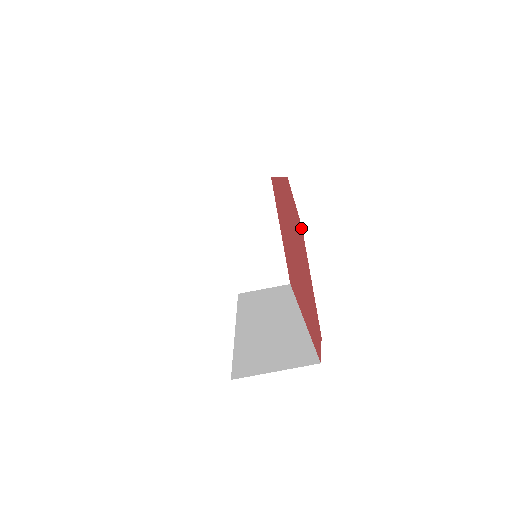
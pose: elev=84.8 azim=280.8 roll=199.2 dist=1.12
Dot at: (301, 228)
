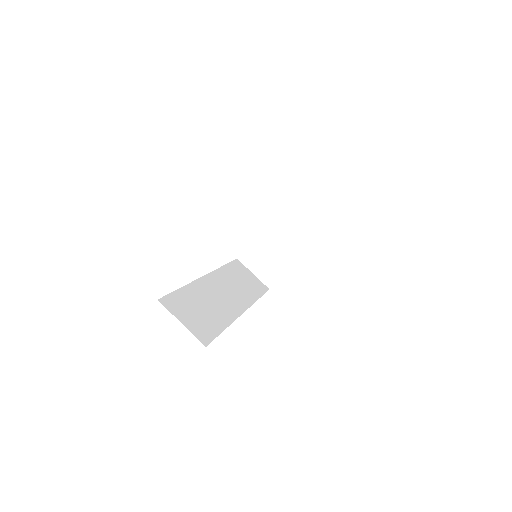
Dot at: occluded
